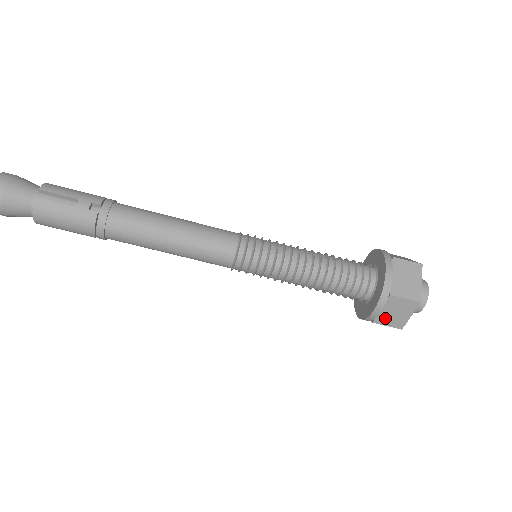
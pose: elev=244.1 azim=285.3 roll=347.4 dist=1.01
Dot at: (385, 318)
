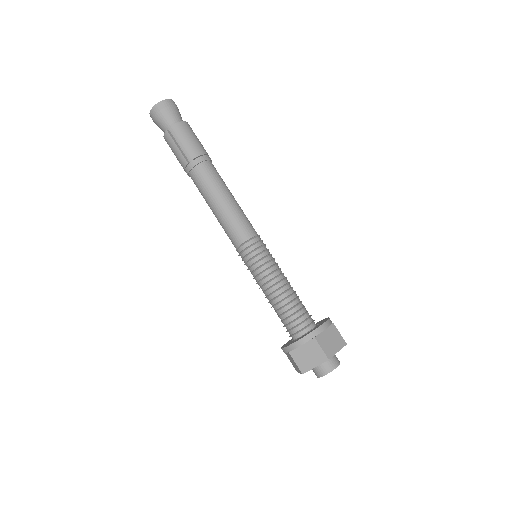
Dot at: (323, 340)
